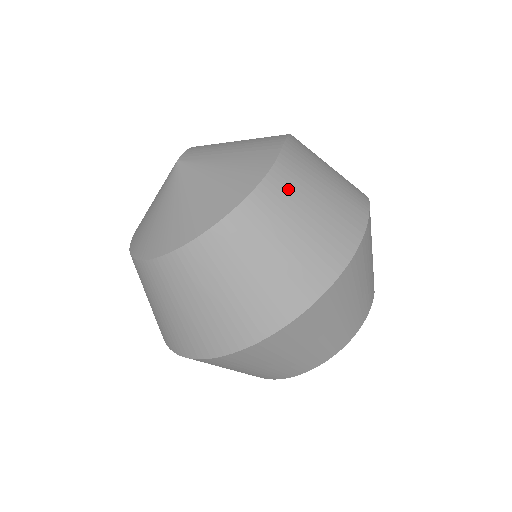
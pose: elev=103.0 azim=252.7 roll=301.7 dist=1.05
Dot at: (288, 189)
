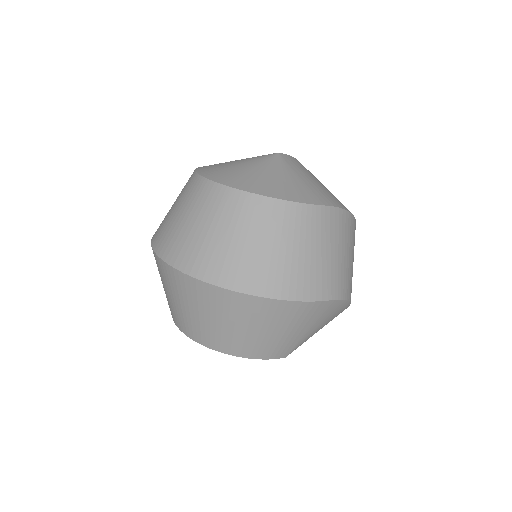
Dot at: (301, 224)
